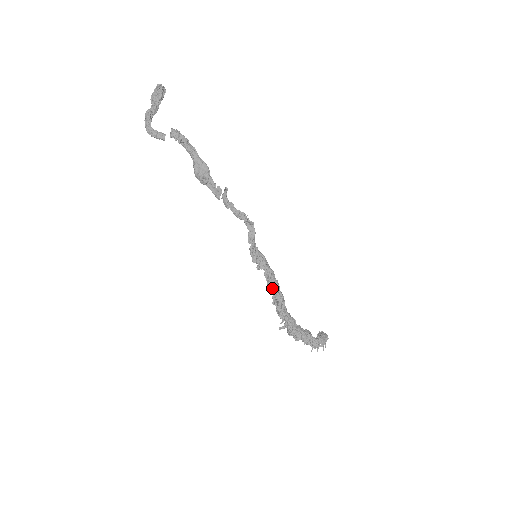
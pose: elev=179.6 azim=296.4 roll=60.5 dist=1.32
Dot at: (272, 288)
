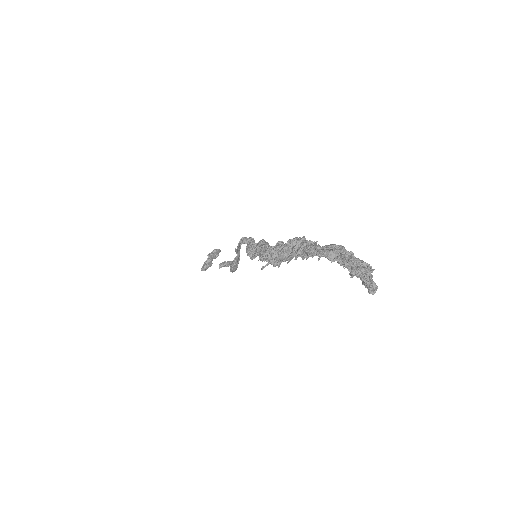
Dot at: occluded
